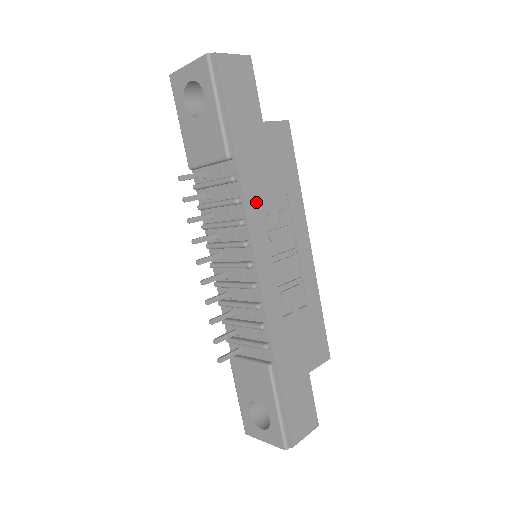
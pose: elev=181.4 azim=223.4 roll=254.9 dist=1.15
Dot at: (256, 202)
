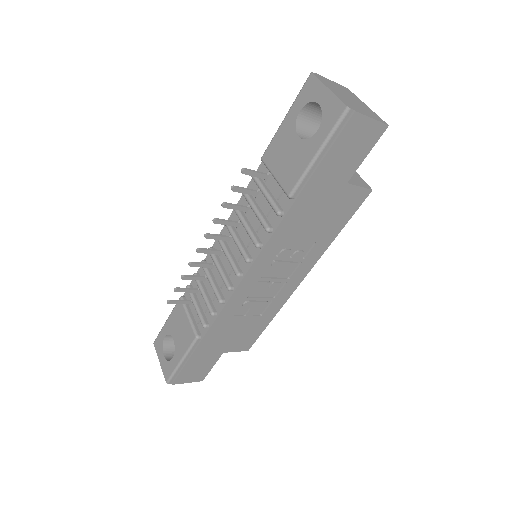
Dot at: (283, 238)
